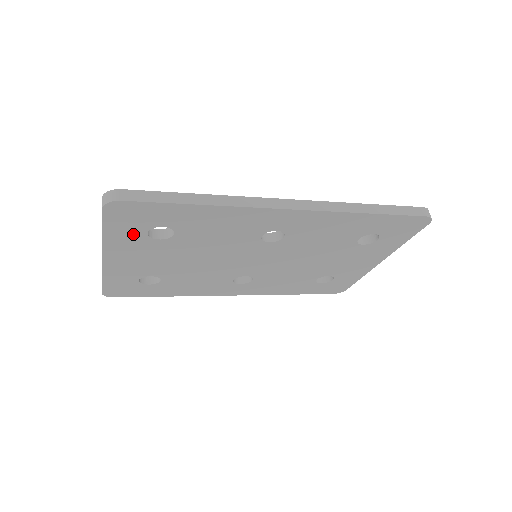
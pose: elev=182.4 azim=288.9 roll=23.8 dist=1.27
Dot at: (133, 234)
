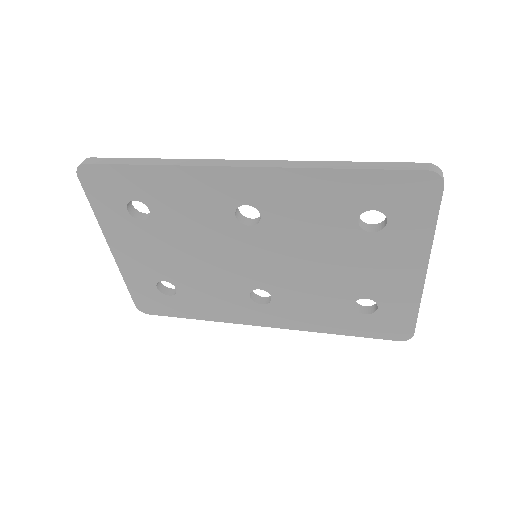
Dot at: (117, 212)
